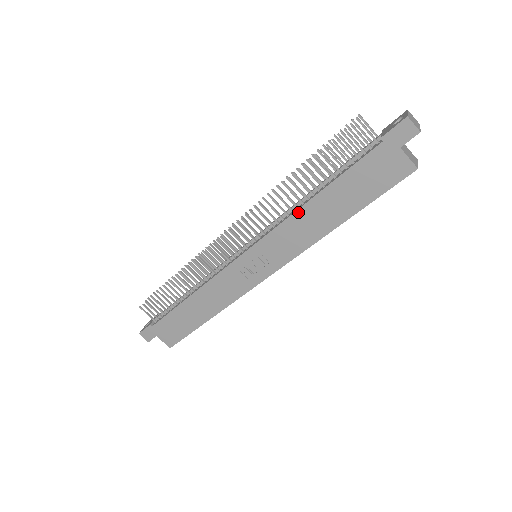
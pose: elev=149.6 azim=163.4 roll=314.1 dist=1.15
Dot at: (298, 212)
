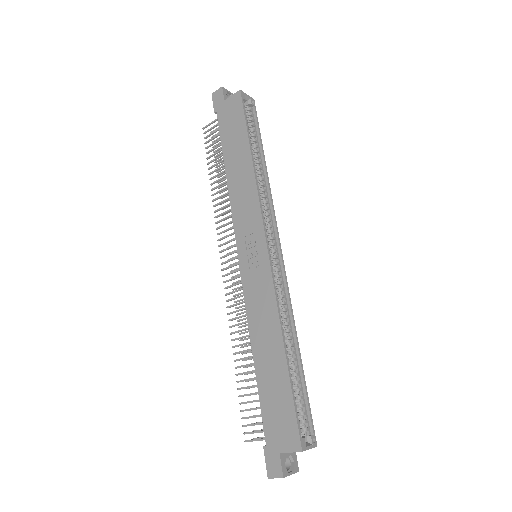
Dot at: (230, 190)
